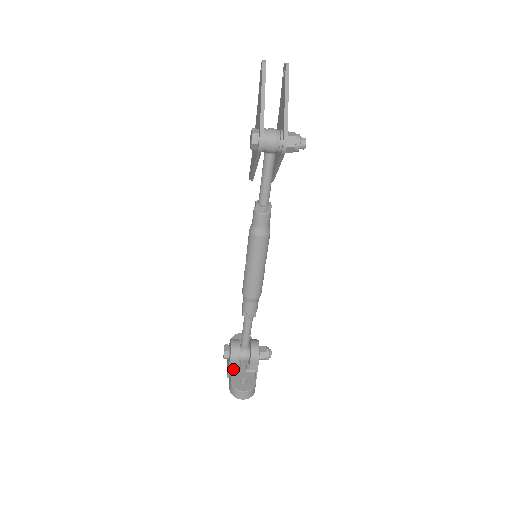
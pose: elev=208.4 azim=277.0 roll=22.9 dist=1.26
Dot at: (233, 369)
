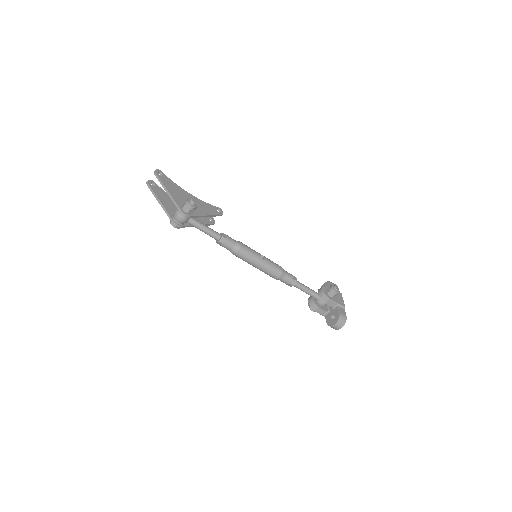
Dot at: (325, 314)
